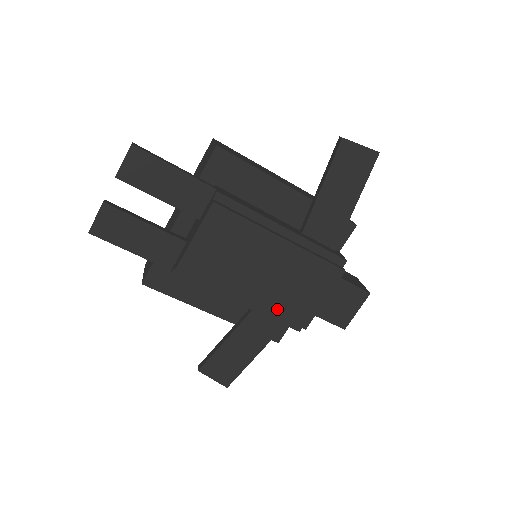
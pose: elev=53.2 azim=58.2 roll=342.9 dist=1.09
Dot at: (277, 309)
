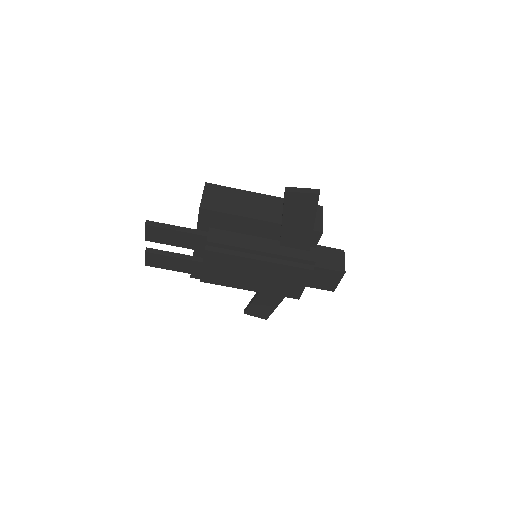
Dot at: (274, 292)
